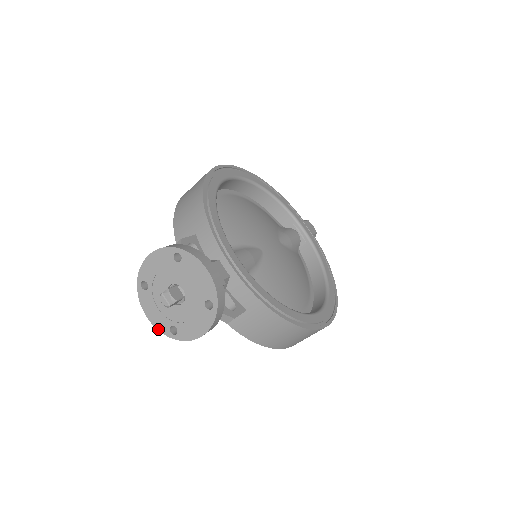
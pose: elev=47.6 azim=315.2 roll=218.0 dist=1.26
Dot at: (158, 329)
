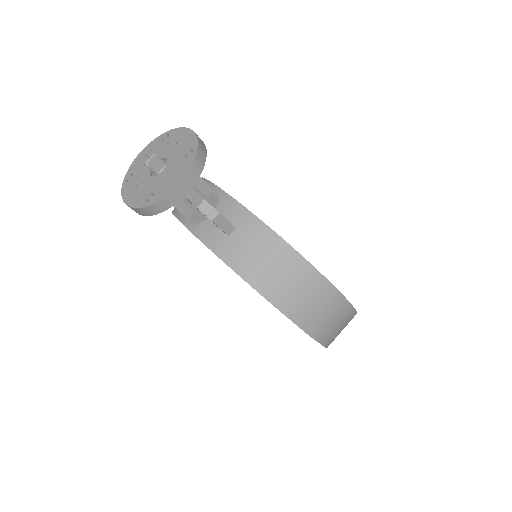
Dot at: (134, 207)
